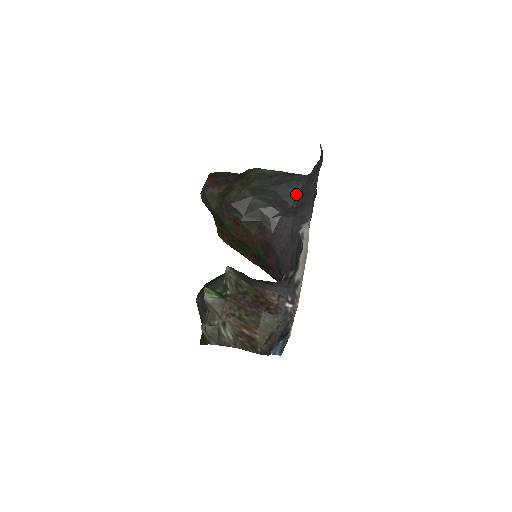
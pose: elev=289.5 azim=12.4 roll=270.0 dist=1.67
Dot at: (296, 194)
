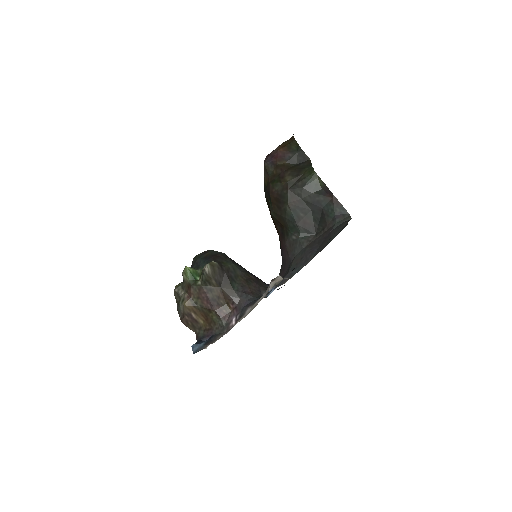
Dot at: (325, 228)
